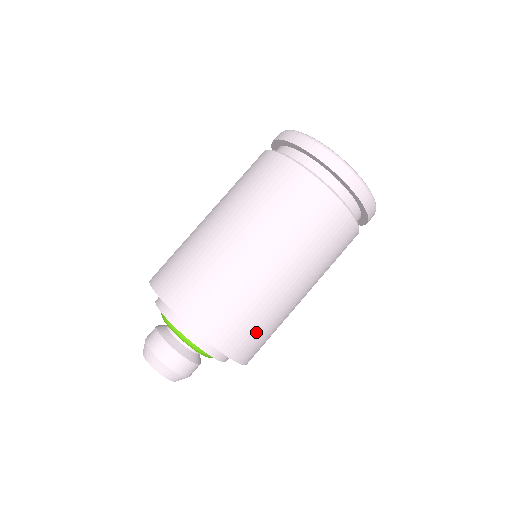
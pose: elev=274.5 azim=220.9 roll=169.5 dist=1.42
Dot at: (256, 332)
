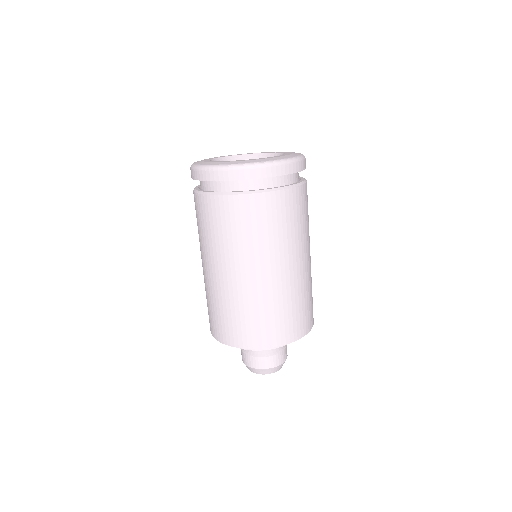
Dot at: (304, 309)
